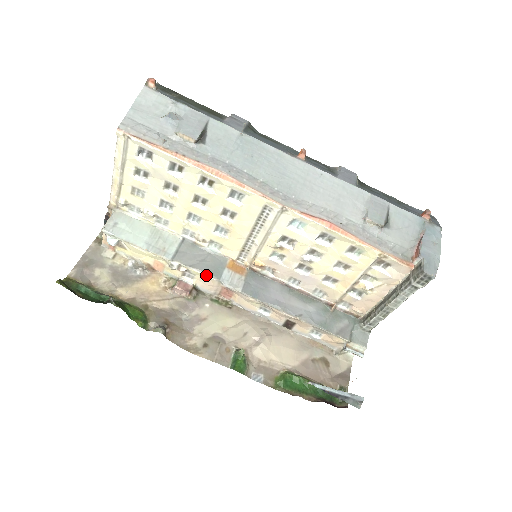
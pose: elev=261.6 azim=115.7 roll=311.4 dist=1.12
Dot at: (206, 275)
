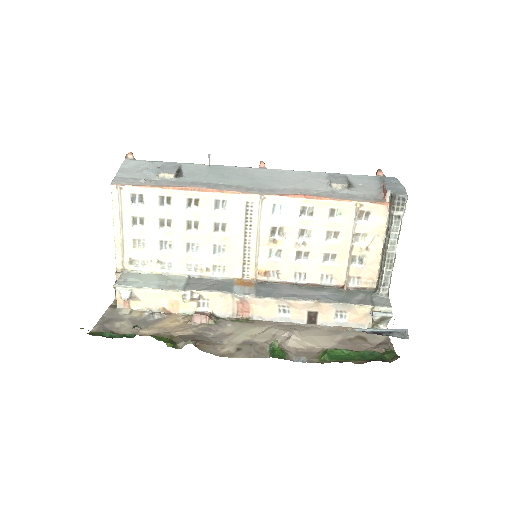
Dot at: (218, 293)
